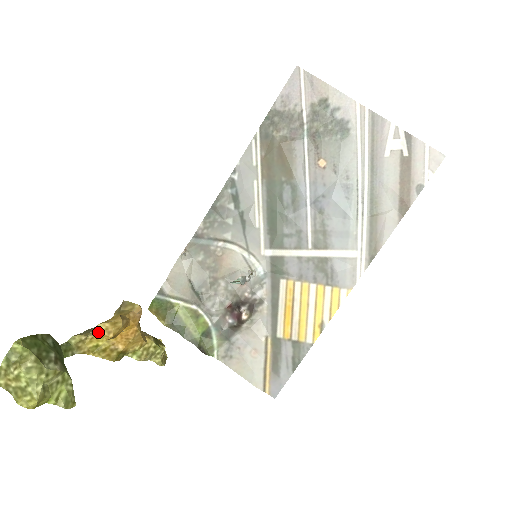
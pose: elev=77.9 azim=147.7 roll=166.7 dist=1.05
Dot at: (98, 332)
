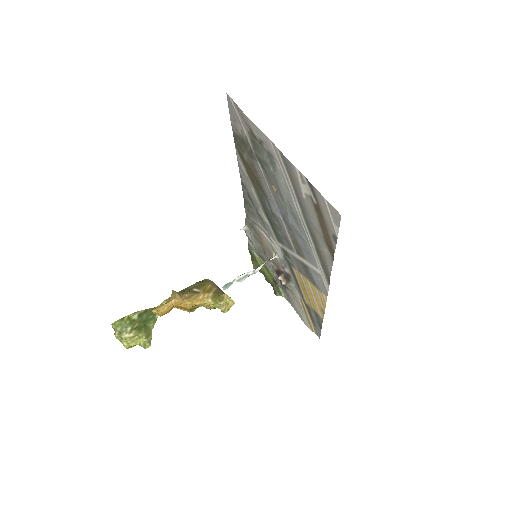
Dot at: (154, 313)
